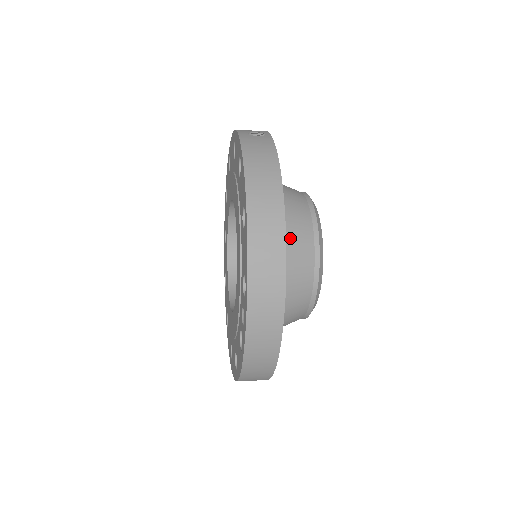
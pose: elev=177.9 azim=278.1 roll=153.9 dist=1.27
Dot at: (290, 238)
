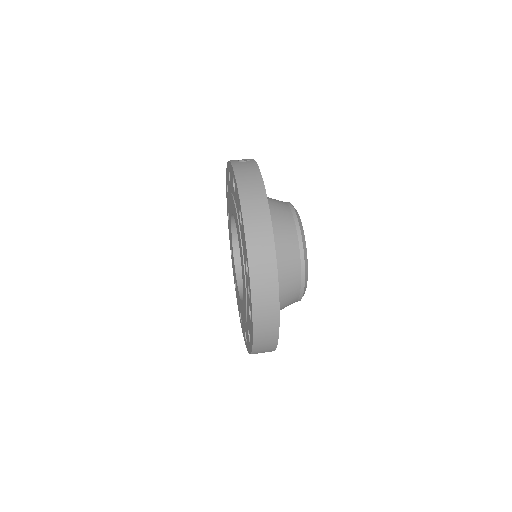
Dot at: (278, 232)
